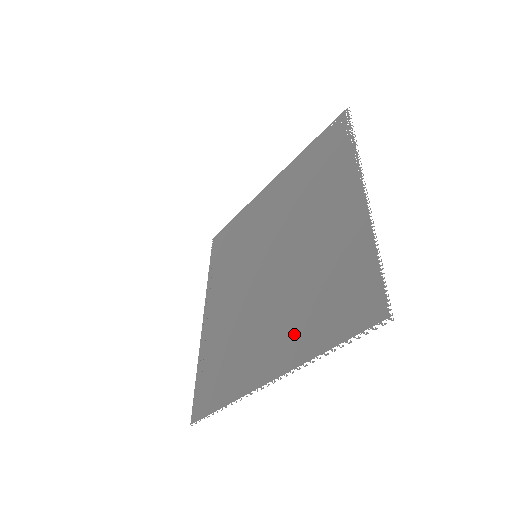
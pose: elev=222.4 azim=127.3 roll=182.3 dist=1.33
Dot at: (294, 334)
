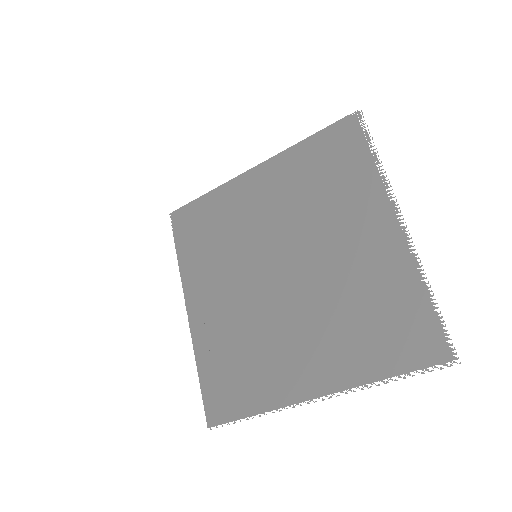
Dot at: (338, 355)
